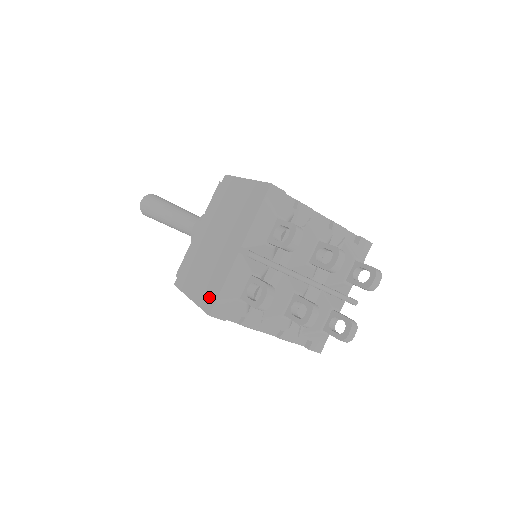
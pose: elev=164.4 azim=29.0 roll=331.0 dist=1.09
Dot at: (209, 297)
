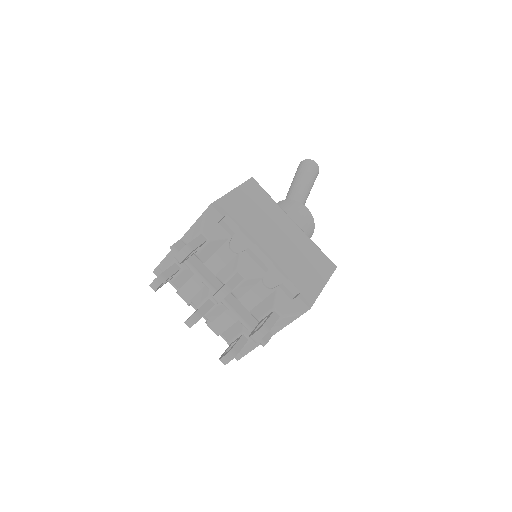
Dot at: occluded
